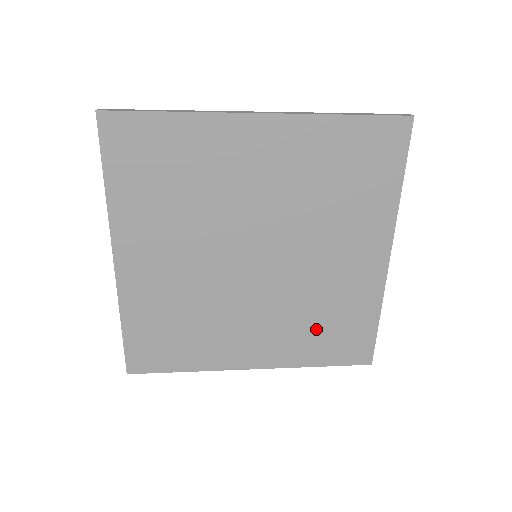
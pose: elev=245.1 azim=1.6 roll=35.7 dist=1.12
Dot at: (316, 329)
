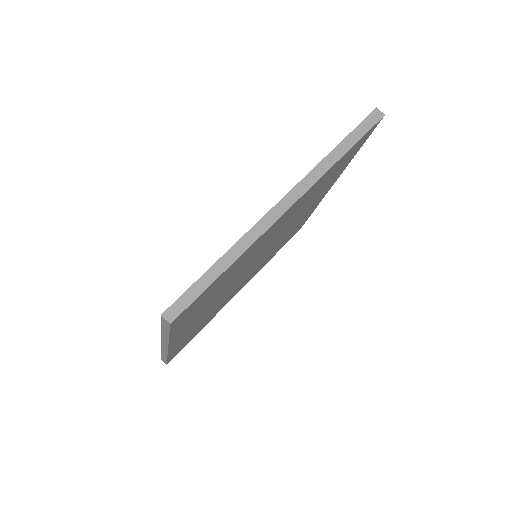
Dot at: occluded
